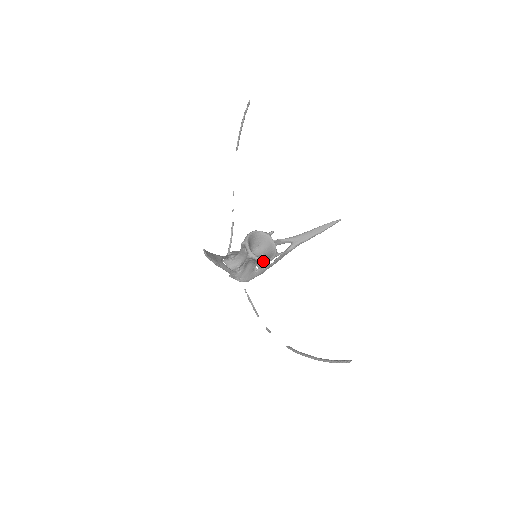
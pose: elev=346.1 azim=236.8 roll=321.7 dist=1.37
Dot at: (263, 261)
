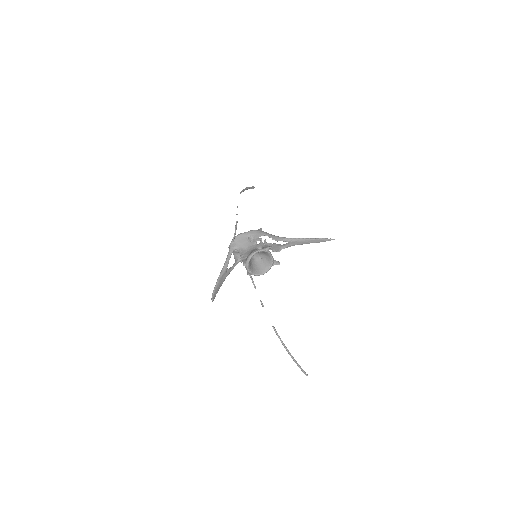
Dot at: occluded
